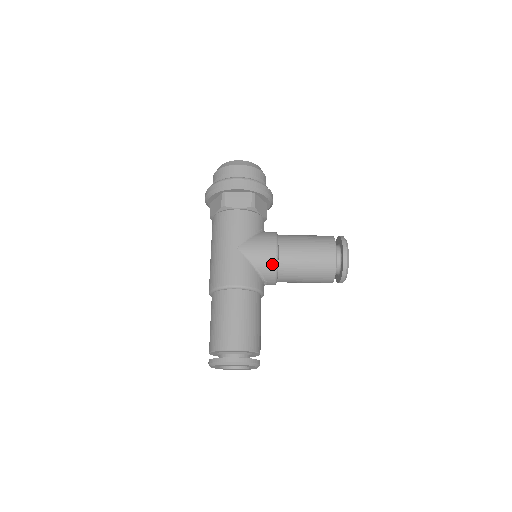
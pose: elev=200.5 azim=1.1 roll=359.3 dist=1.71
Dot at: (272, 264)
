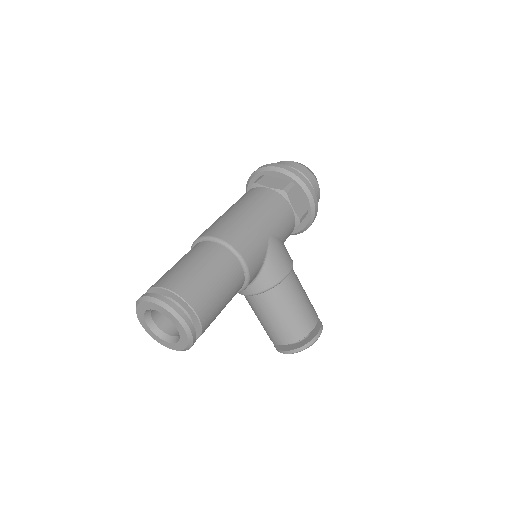
Dot at: (276, 279)
